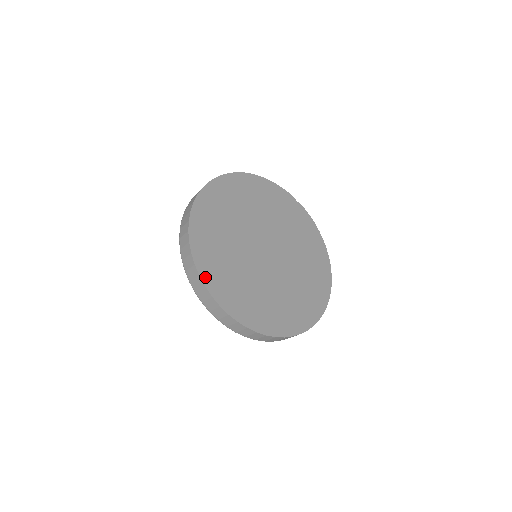
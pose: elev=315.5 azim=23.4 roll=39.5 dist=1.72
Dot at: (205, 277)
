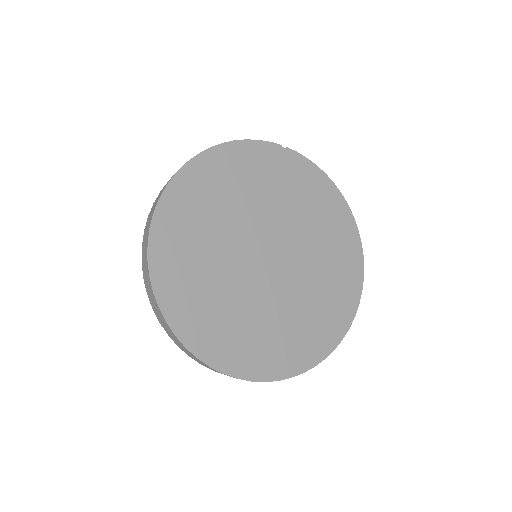
Dot at: (205, 355)
